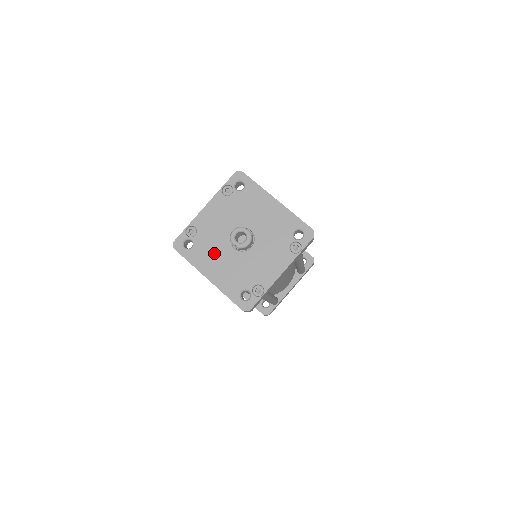
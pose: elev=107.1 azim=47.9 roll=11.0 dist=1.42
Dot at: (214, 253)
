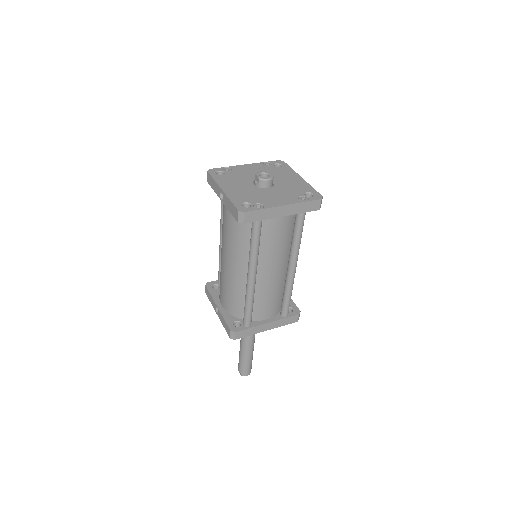
Dot at: (237, 182)
